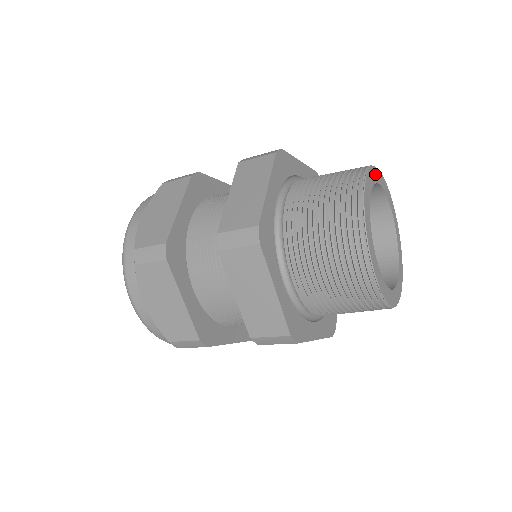
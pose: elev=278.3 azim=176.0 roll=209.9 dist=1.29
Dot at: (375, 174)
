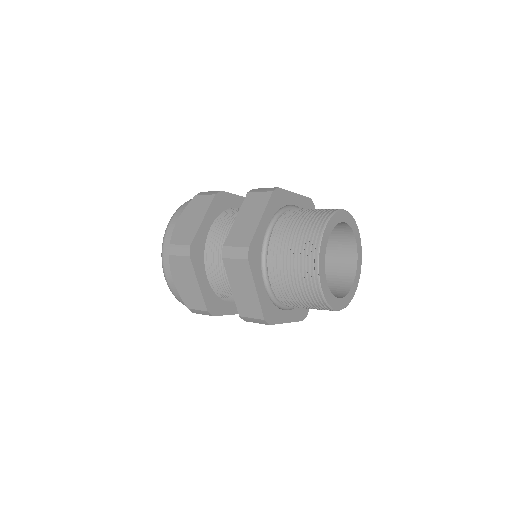
Dot at: (323, 244)
